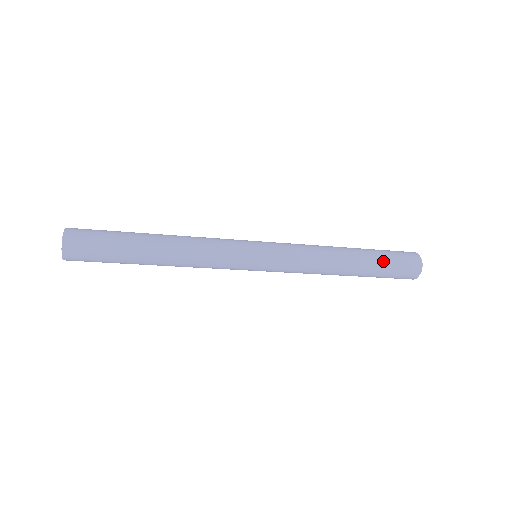
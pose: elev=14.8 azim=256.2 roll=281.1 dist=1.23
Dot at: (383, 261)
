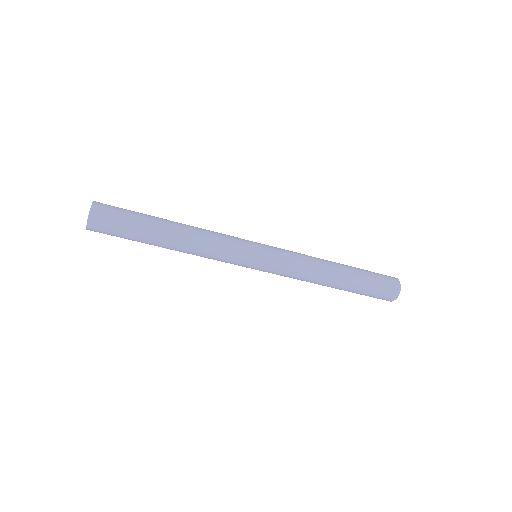
Dot at: (364, 270)
